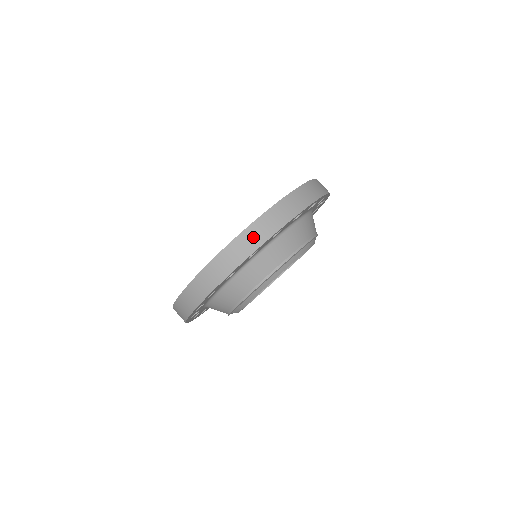
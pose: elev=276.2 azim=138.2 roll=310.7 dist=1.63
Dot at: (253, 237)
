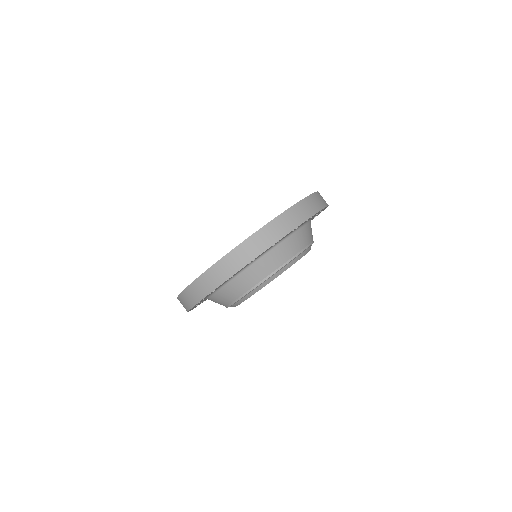
Dot at: (190, 297)
